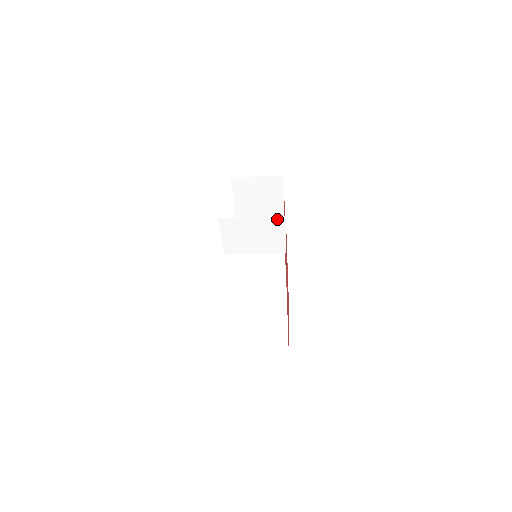
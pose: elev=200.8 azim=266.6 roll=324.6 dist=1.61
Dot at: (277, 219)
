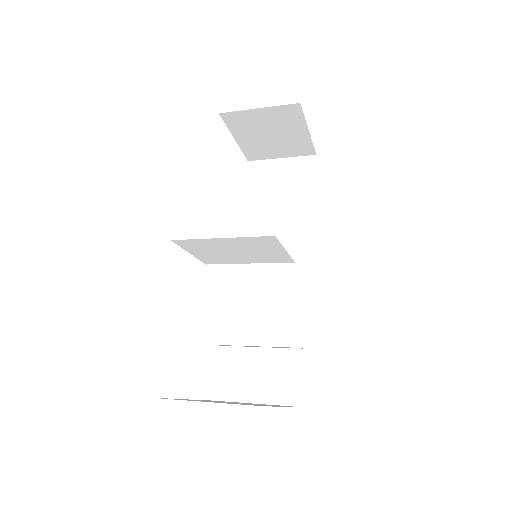
Dot at: (262, 238)
